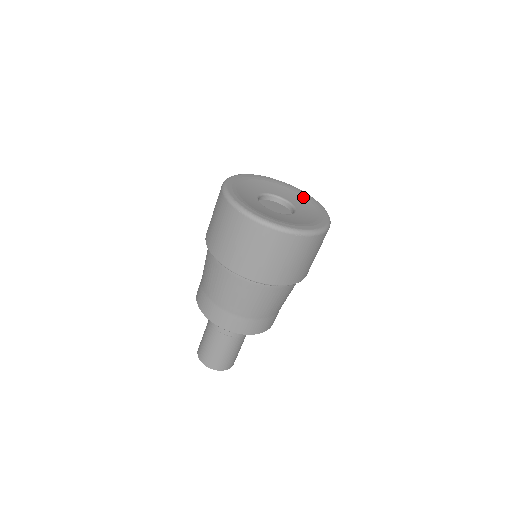
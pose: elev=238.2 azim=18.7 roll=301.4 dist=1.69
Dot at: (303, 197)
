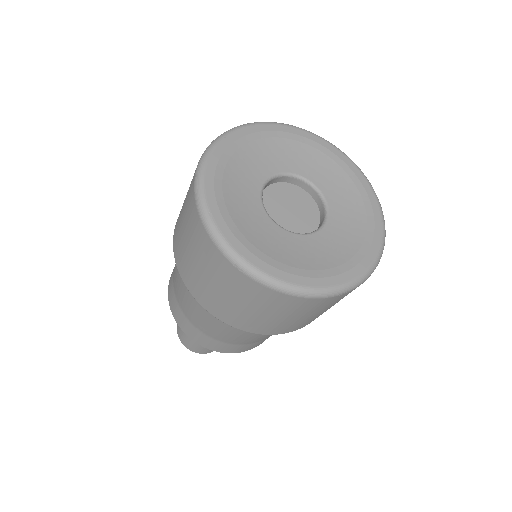
Dot at: (364, 223)
